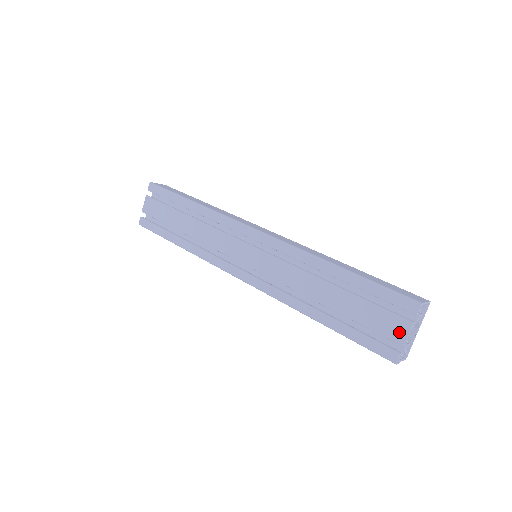
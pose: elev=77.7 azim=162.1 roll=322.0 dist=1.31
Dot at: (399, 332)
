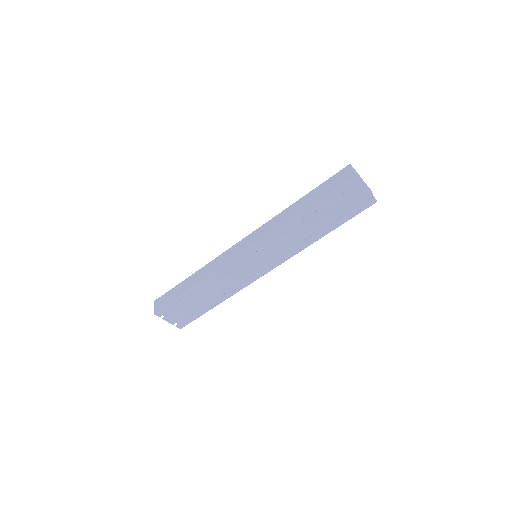
Dot at: (363, 194)
